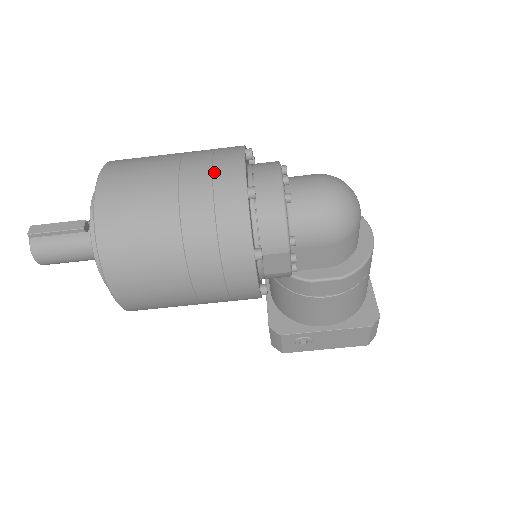
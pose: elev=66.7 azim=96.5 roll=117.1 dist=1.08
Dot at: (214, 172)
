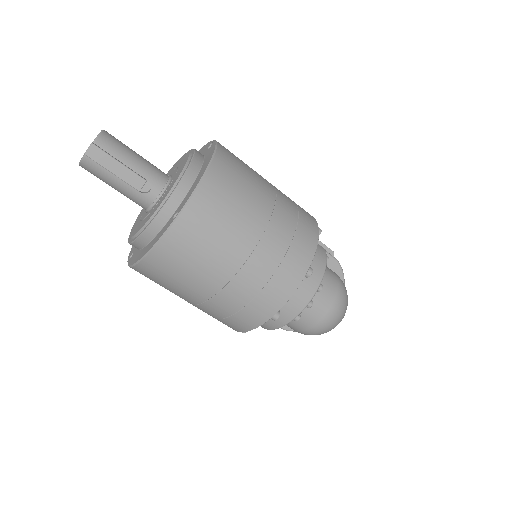
Dot at: (266, 288)
